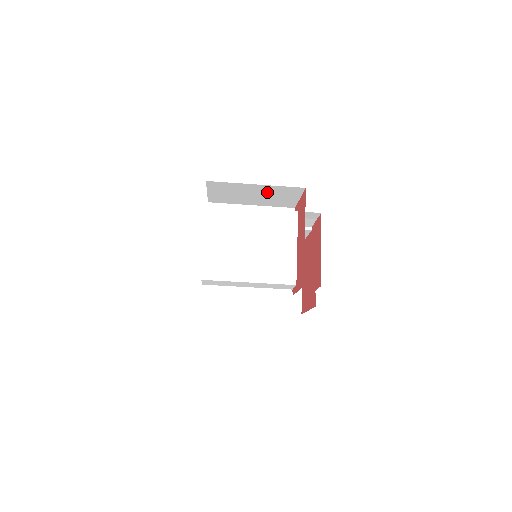
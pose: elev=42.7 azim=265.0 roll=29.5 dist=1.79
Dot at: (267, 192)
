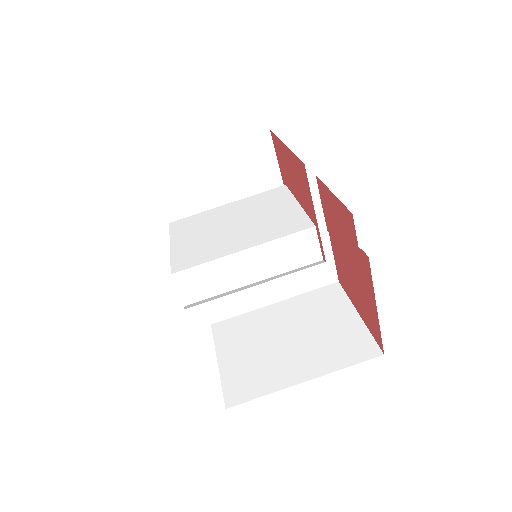
Dot at: (233, 168)
